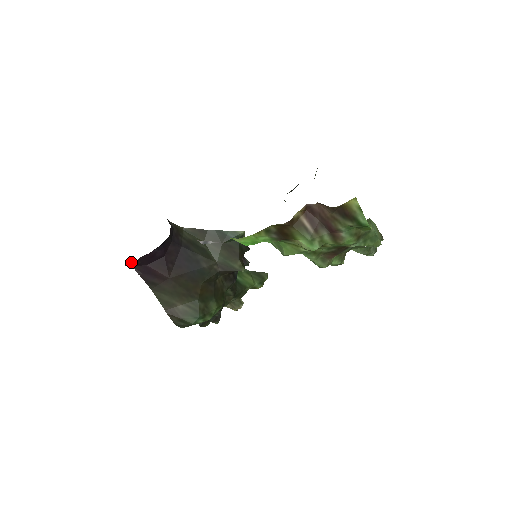
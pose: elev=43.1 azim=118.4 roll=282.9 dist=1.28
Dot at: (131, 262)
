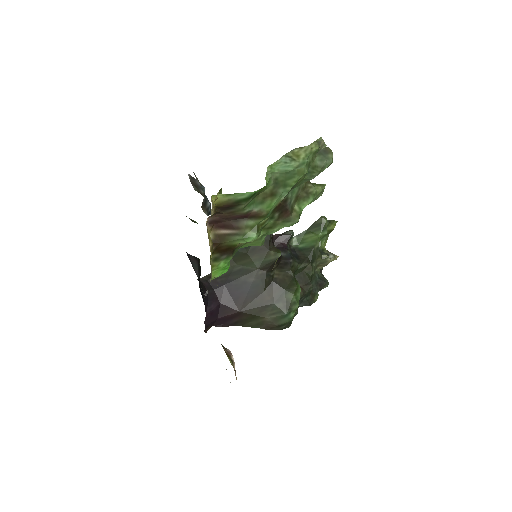
Dot at: (205, 329)
